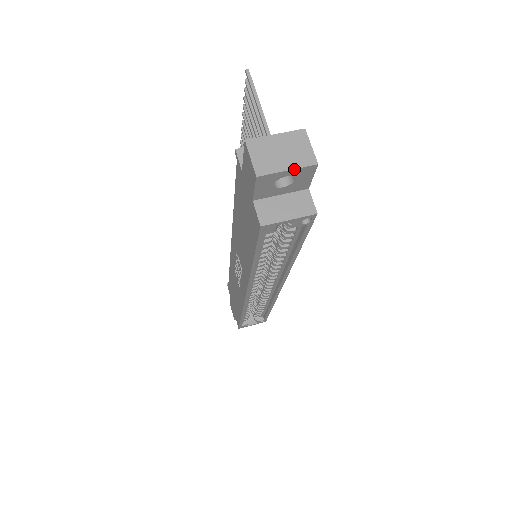
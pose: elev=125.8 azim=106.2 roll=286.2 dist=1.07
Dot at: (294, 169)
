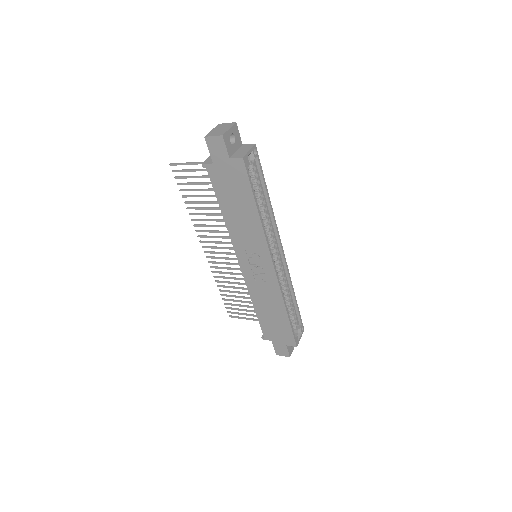
Dot at: (231, 127)
